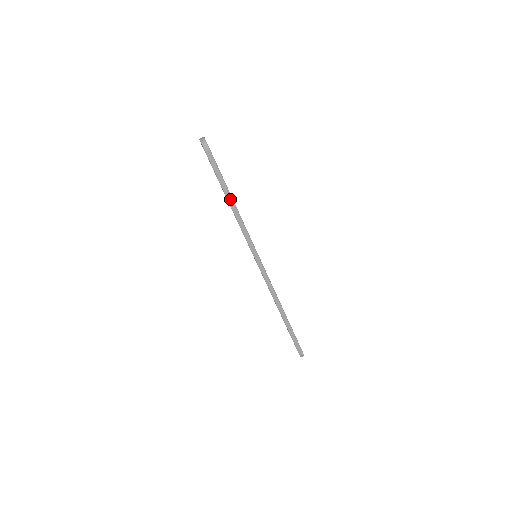
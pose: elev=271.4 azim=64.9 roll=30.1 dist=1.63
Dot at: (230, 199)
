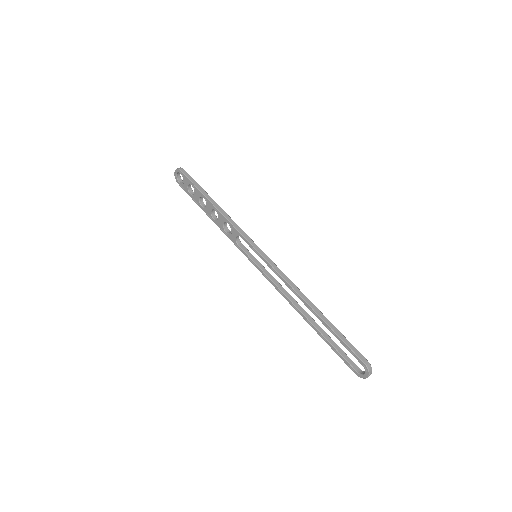
Dot at: (212, 201)
